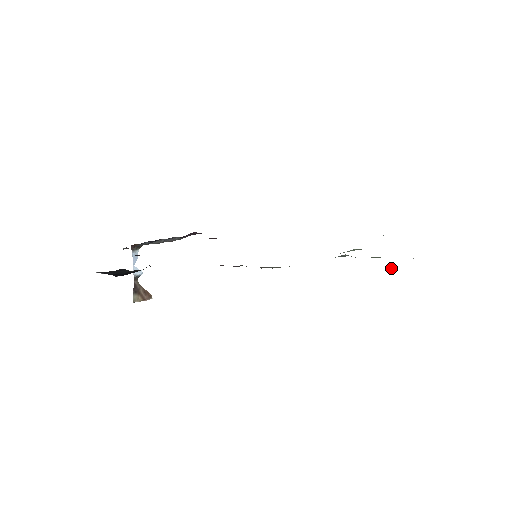
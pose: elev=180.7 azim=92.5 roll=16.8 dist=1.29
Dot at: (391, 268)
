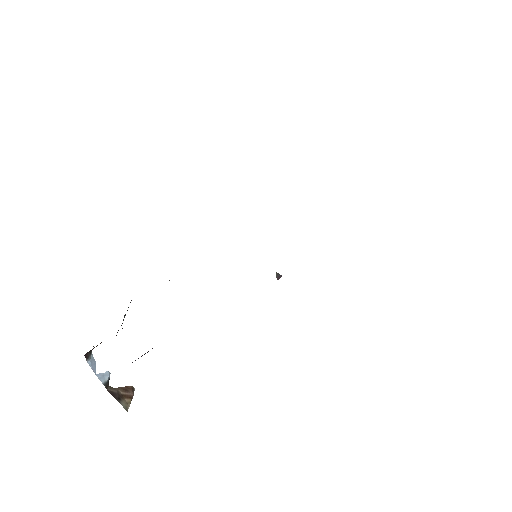
Dot at: occluded
